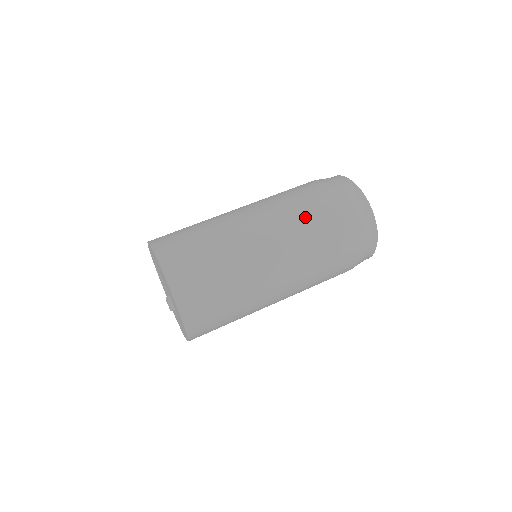
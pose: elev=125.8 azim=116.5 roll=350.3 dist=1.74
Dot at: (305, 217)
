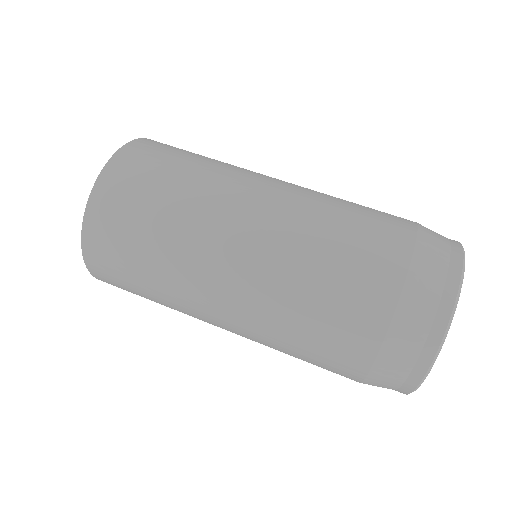
Dot at: (340, 219)
